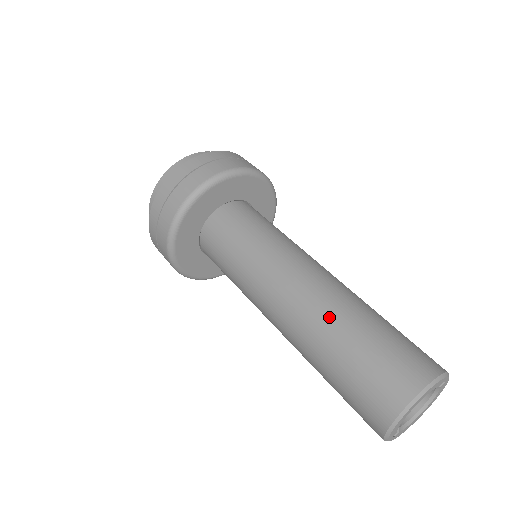
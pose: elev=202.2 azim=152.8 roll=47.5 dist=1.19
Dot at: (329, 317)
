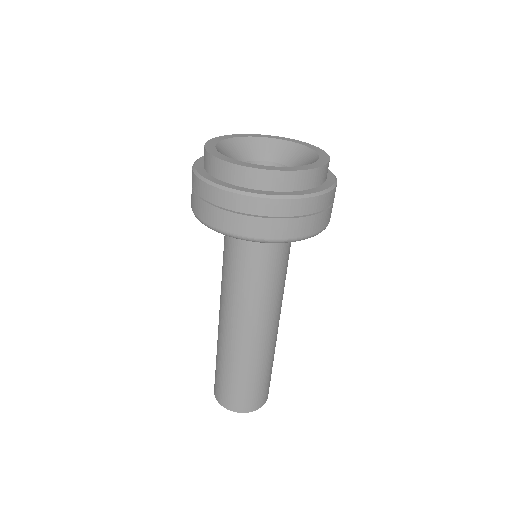
Dot at: (266, 357)
